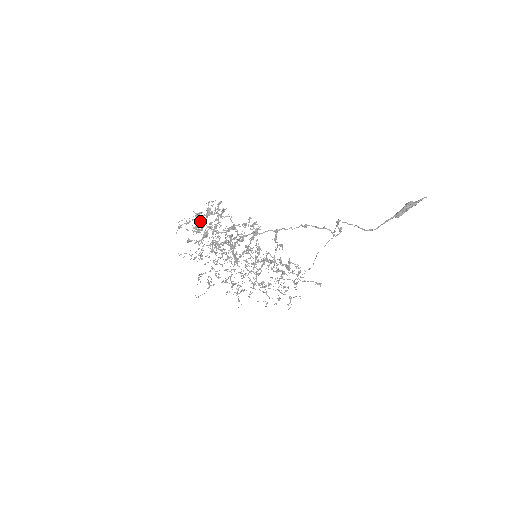
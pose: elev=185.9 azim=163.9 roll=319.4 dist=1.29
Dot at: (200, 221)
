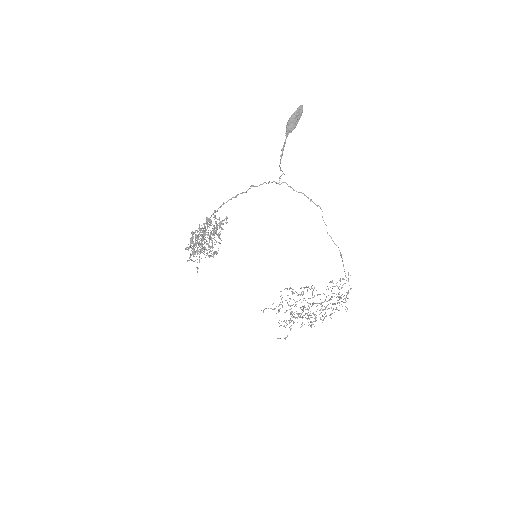
Dot at: occluded
